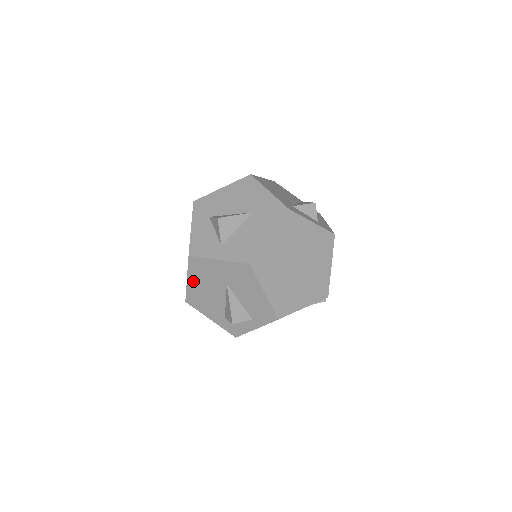
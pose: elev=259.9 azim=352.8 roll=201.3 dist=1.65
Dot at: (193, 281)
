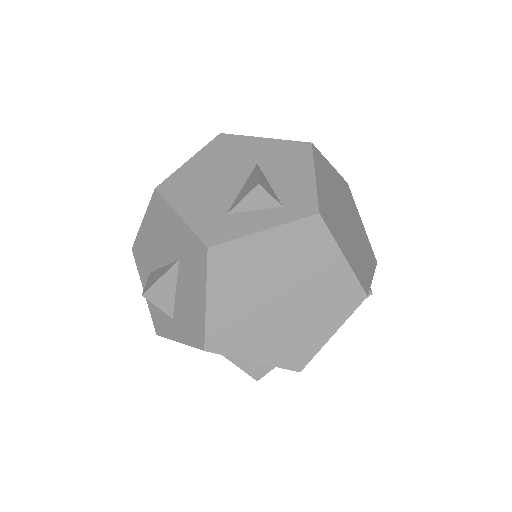
Dot at: occluded
